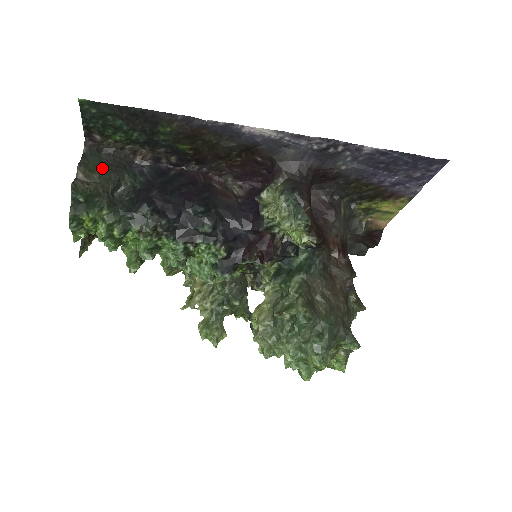
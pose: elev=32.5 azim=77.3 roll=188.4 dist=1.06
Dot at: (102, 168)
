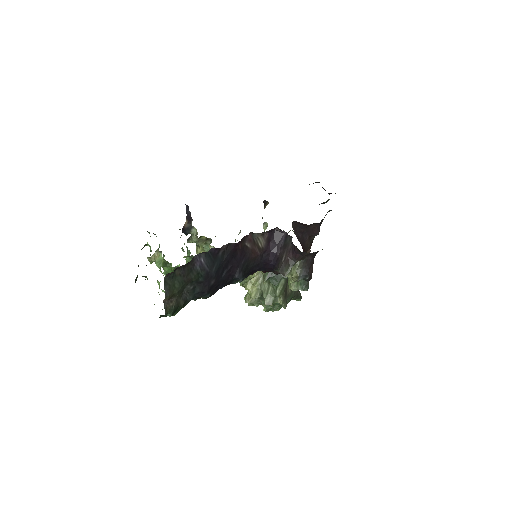
Dot at: (179, 285)
